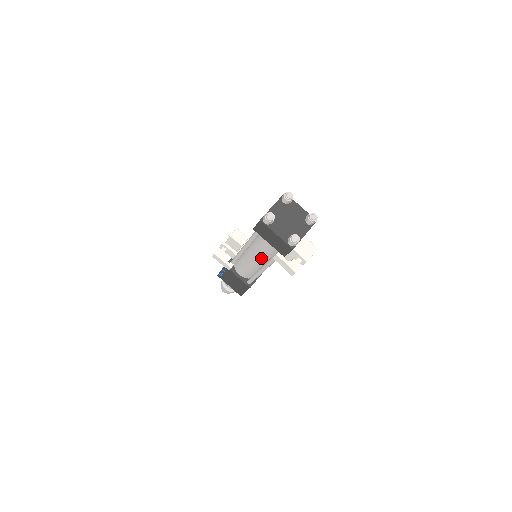
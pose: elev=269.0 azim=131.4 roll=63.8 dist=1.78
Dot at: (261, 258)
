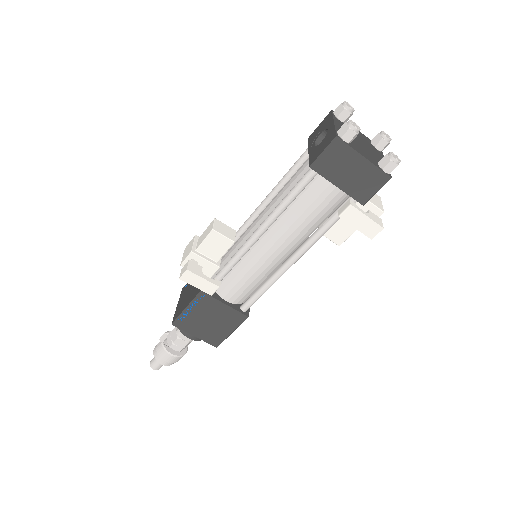
Dot at: (295, 238)
